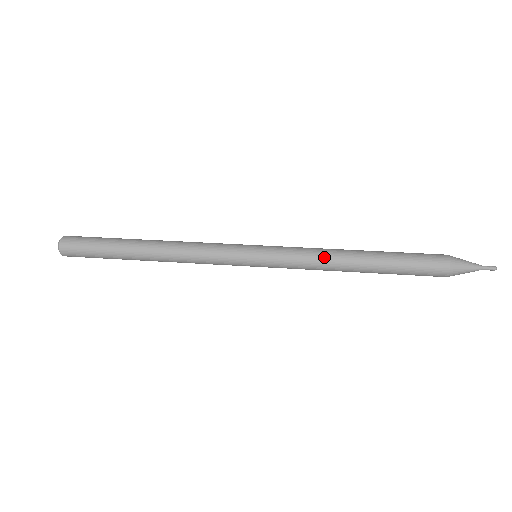
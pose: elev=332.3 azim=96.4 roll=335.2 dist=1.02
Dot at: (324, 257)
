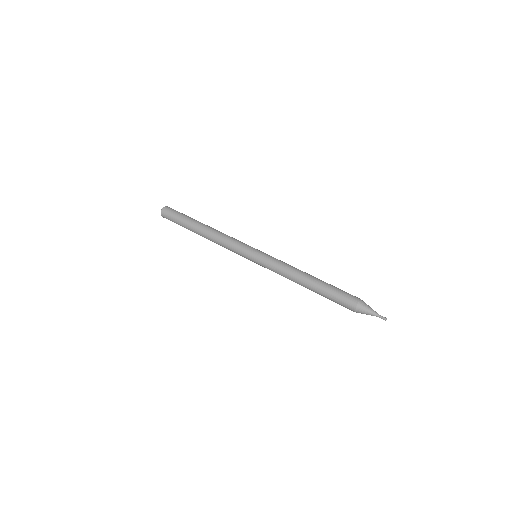
Dot at: (291, 268)
